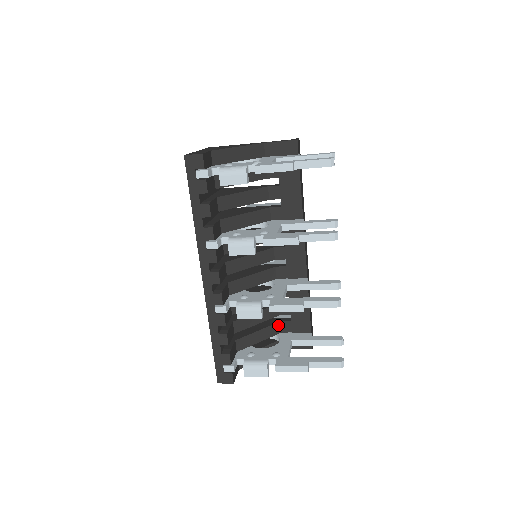
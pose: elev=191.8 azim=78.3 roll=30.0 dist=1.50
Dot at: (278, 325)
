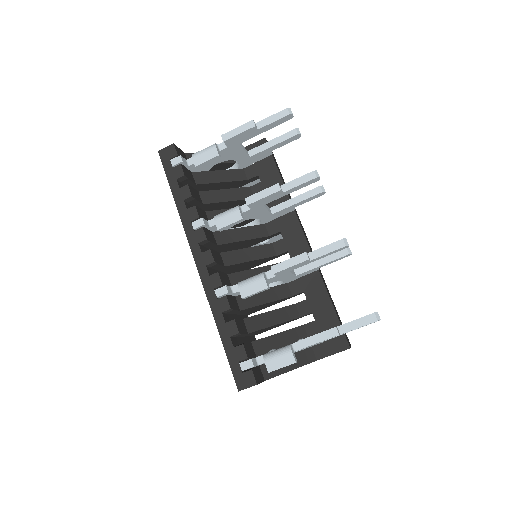
Dot at: (301, 329)
